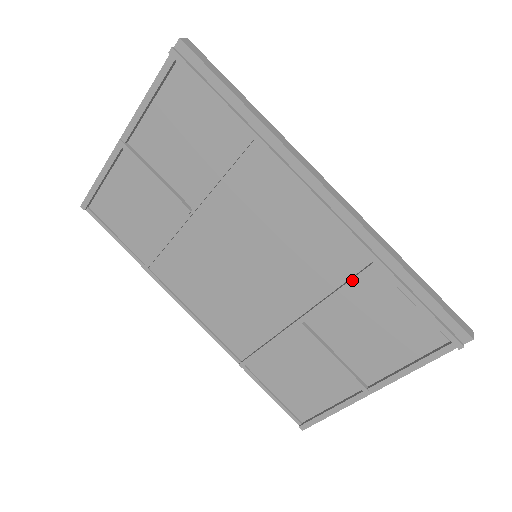
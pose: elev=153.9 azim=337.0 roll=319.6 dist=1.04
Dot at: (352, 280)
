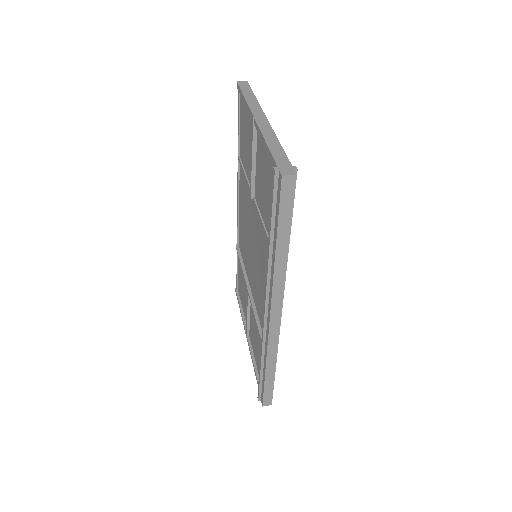
Dot at: (259, 332)
